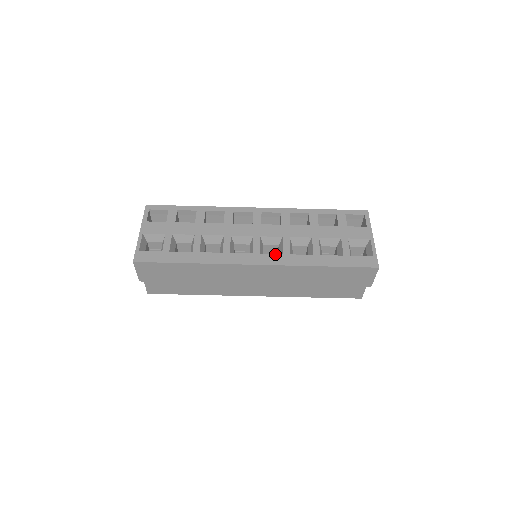
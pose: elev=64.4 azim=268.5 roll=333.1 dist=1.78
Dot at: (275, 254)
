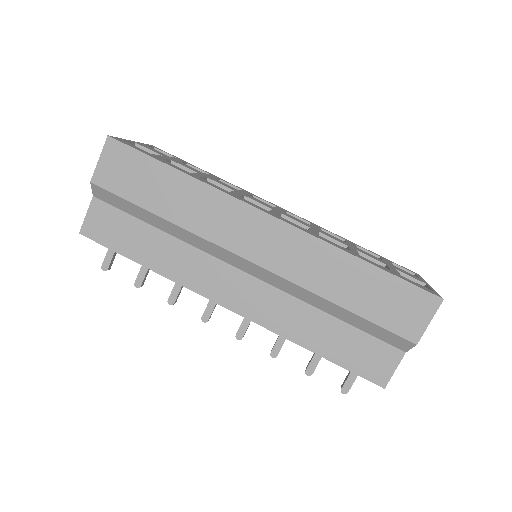
Dot at: occluded
